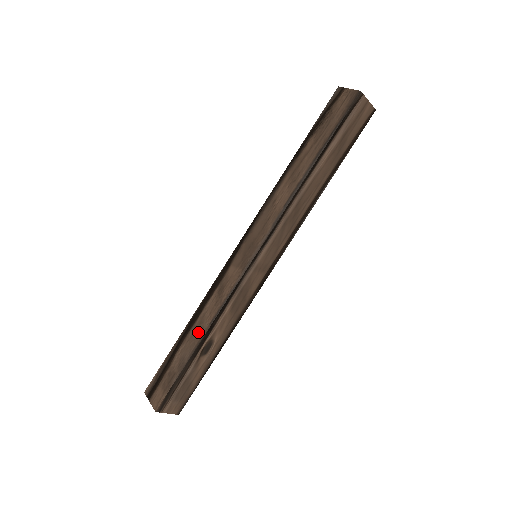
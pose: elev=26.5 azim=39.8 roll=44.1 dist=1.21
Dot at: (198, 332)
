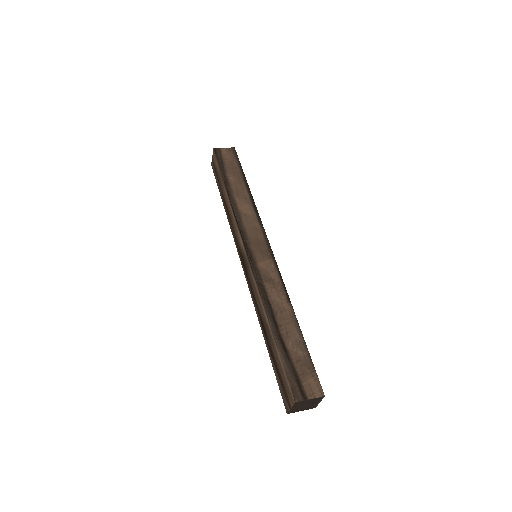
Dot at: (287, 316)
